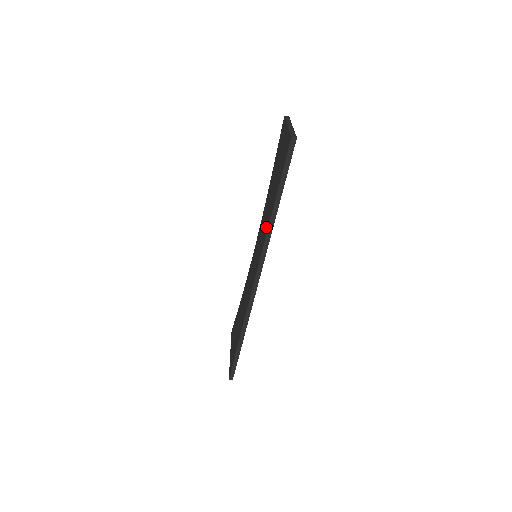
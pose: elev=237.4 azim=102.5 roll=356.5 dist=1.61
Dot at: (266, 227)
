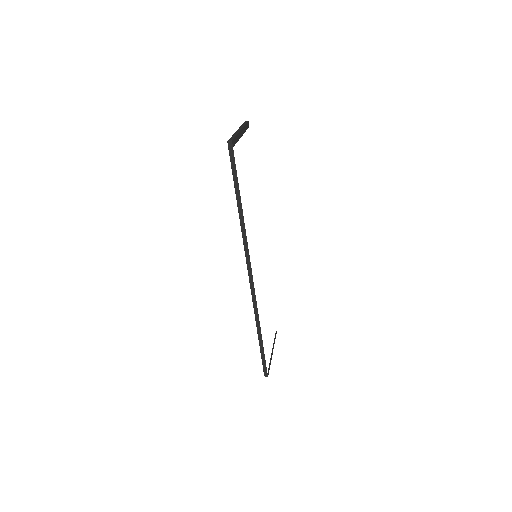
Dot at: occluded
